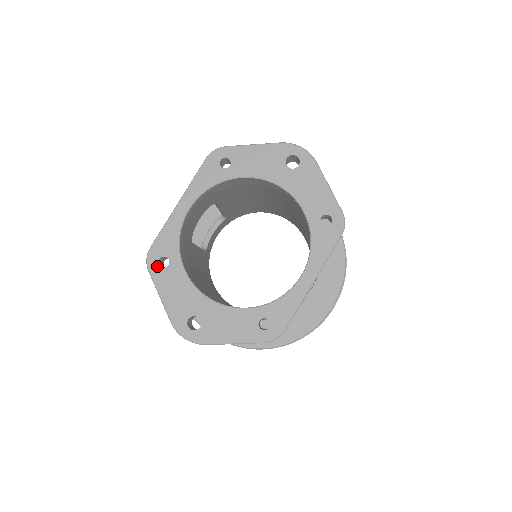
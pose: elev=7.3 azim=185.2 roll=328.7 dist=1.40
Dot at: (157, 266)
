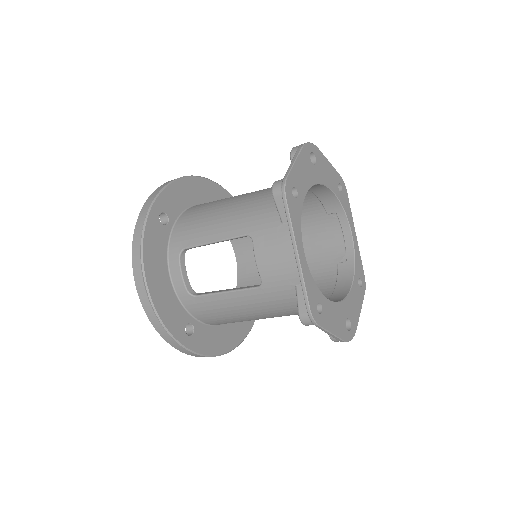
Dot at: (320, 316)
